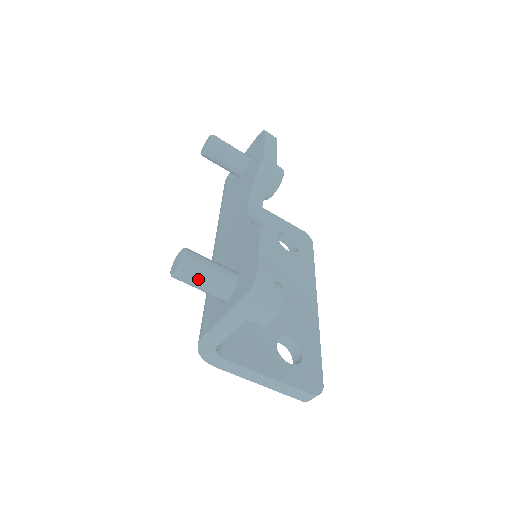
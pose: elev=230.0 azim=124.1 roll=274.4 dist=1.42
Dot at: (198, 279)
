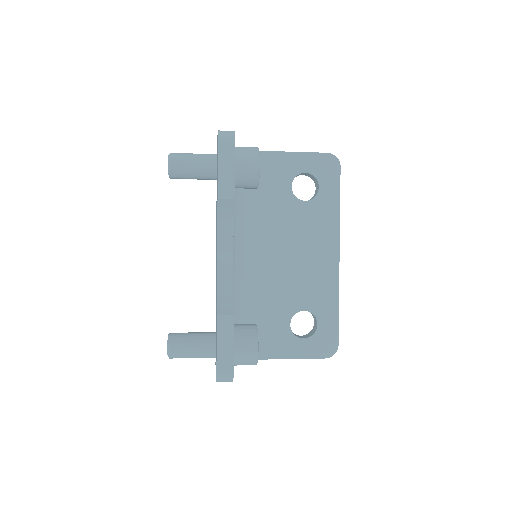
Dot at: occluded
